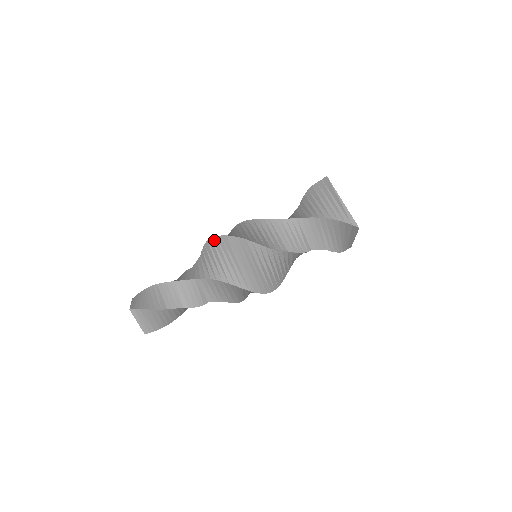
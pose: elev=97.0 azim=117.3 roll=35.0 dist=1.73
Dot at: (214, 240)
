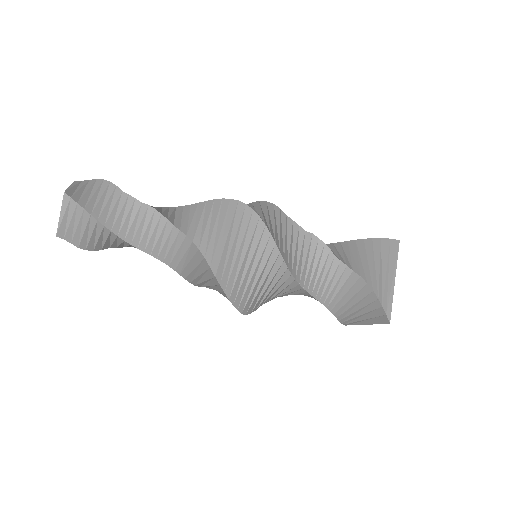
Dot at: (215, 281)
